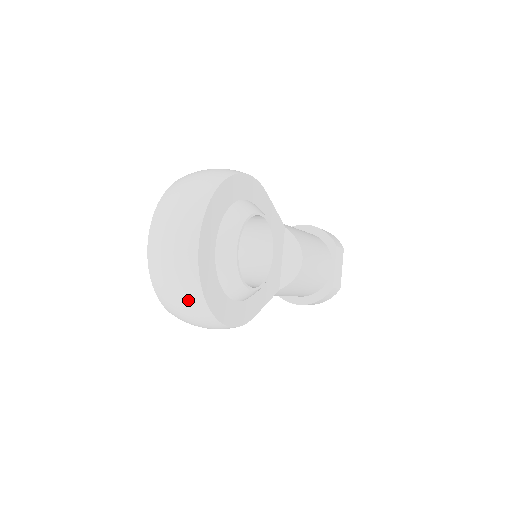
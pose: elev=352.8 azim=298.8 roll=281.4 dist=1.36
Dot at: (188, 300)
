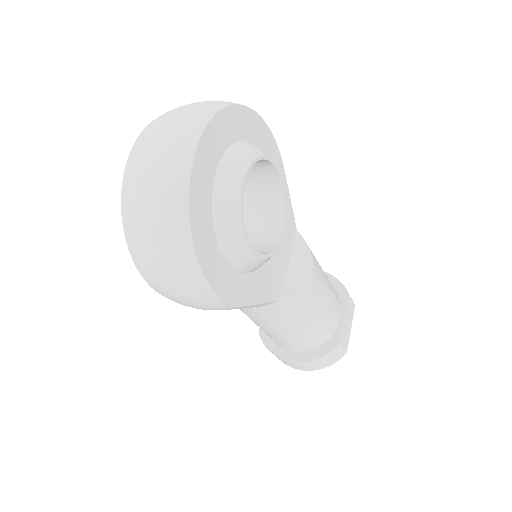
Dot at: (165, 219)
